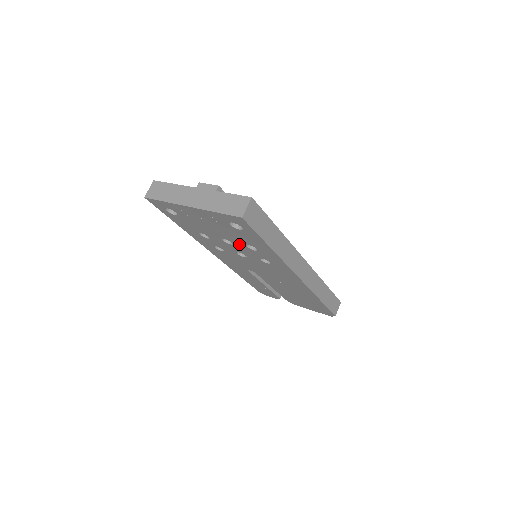
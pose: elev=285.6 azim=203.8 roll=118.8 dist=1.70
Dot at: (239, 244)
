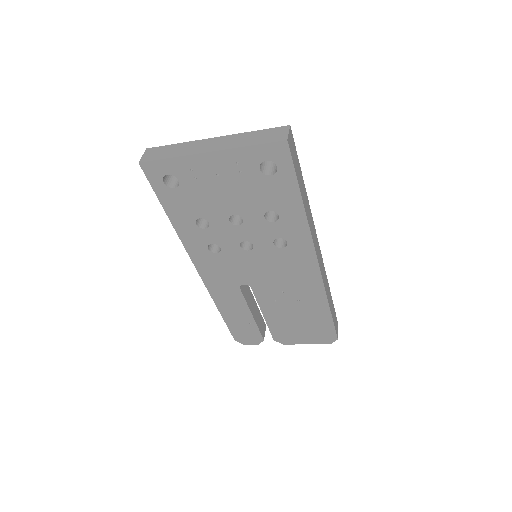
Dot at: (254, 217)
